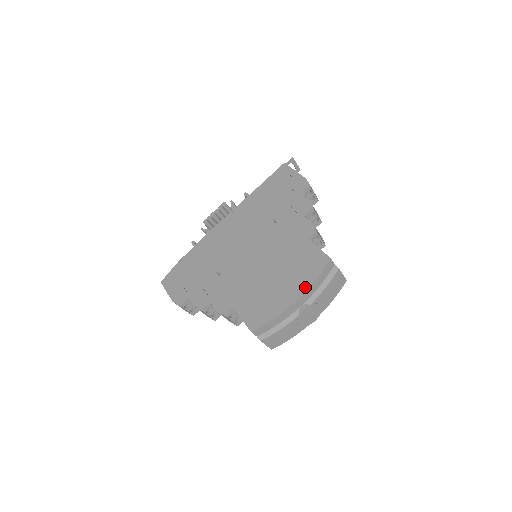
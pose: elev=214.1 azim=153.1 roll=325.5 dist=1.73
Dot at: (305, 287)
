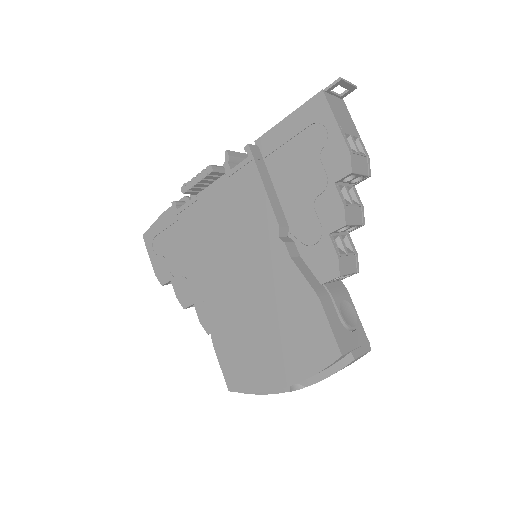
Dot at: (298, 377)
